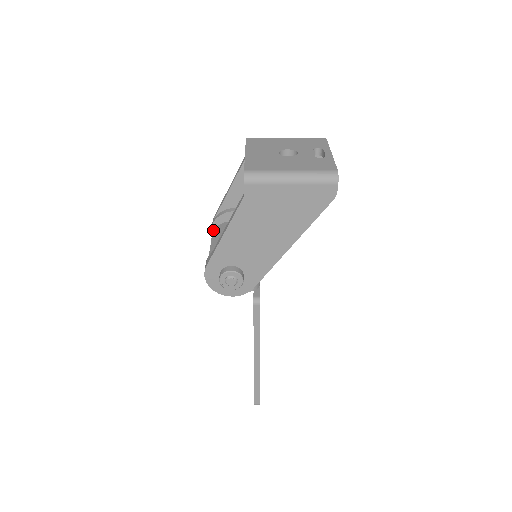
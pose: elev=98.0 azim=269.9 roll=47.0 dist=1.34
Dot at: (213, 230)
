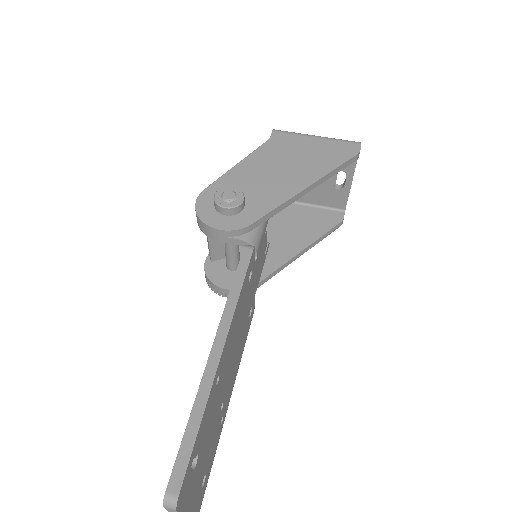
Dot at: occluded
